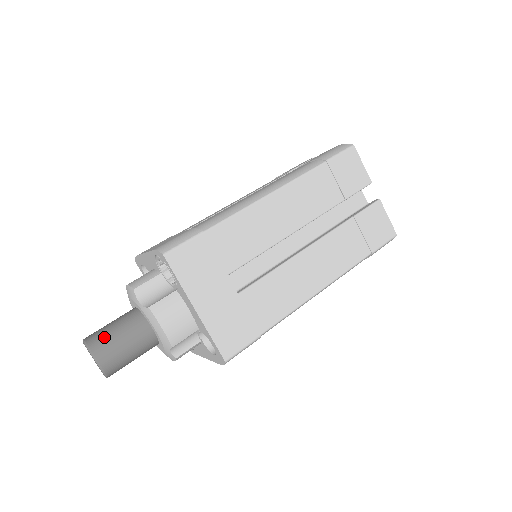
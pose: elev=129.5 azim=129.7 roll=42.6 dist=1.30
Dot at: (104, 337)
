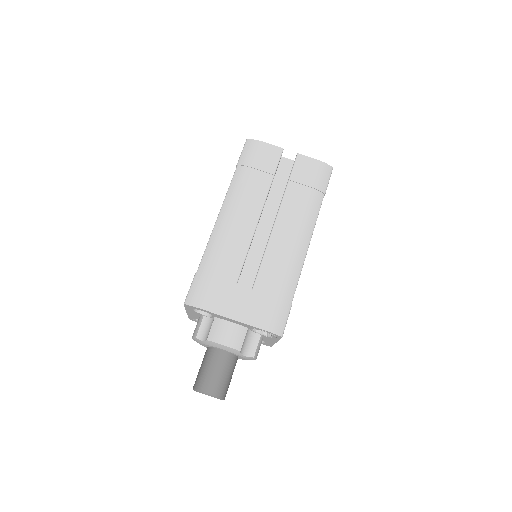
Dot at: (224, 386)
